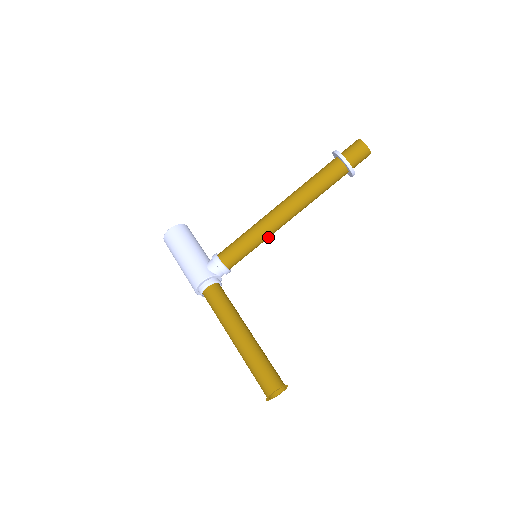
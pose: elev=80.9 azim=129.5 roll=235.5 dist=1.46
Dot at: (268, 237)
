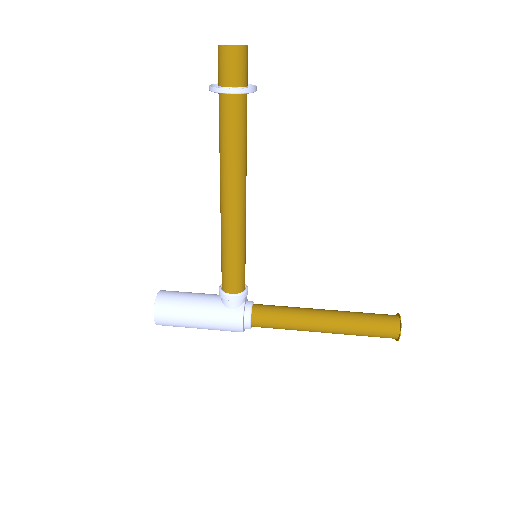
Dot at: (245, 230)
